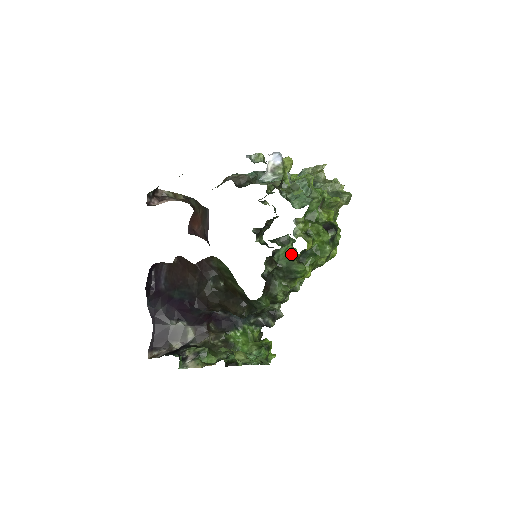
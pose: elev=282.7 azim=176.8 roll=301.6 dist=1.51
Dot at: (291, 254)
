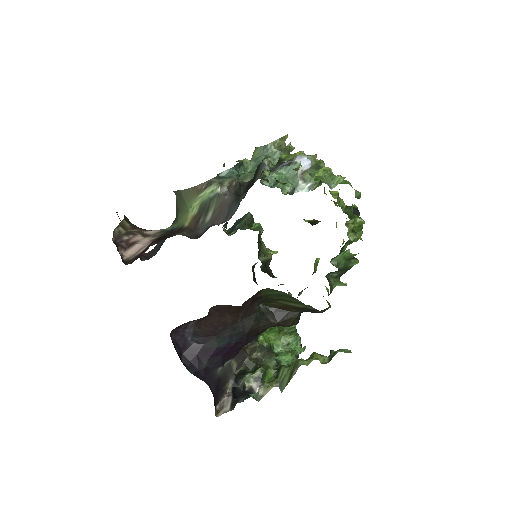
Dot at: (350, 256)
